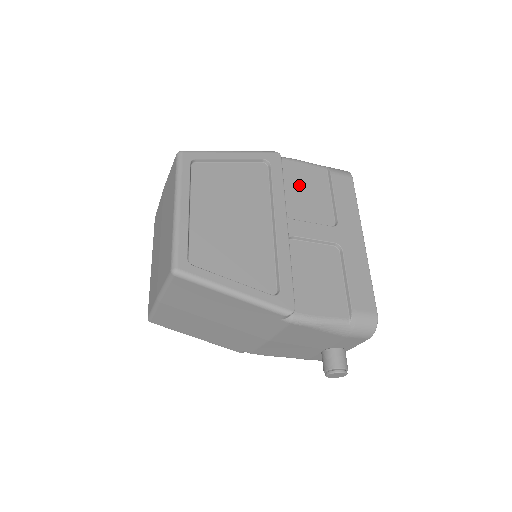
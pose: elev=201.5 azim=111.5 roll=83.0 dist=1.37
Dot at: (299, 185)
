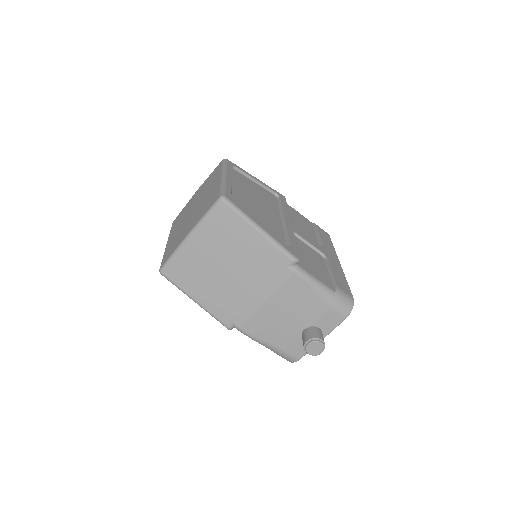
Dot at: (296, 218)
